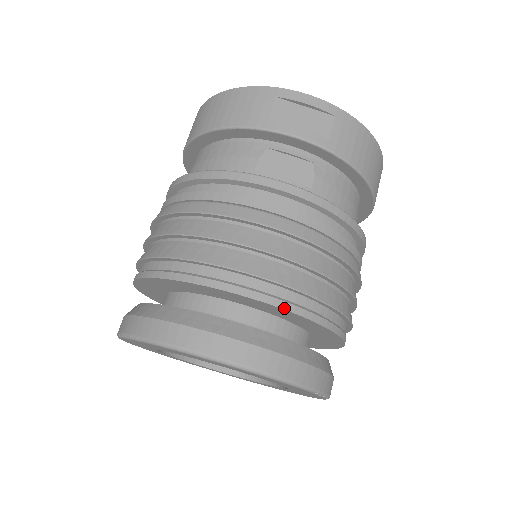
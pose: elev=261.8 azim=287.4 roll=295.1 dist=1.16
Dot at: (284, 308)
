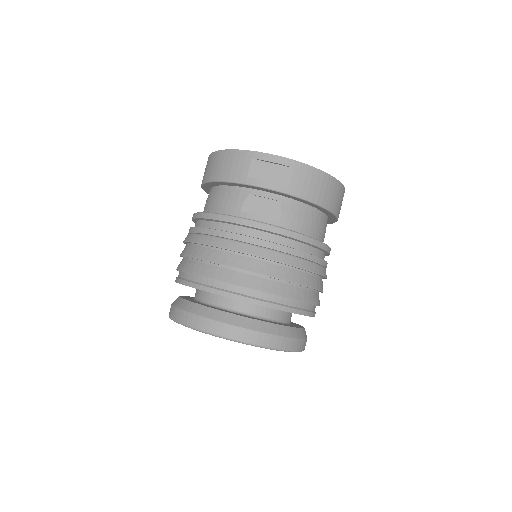
Dot at: (259, 304)
